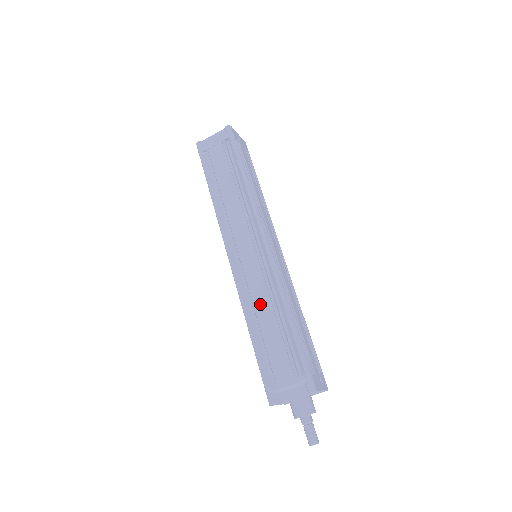
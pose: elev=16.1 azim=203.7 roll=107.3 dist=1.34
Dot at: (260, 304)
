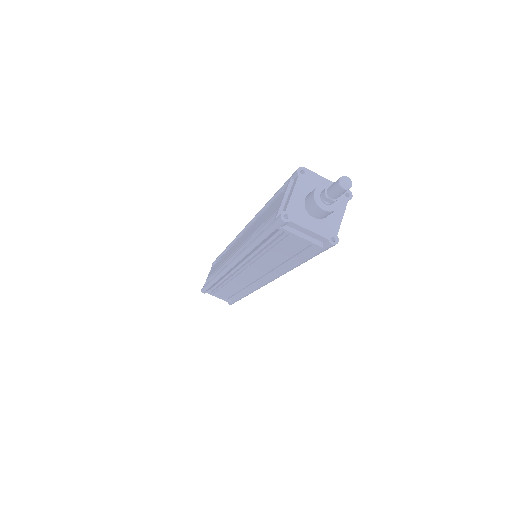
Dot at: (251, 232)
